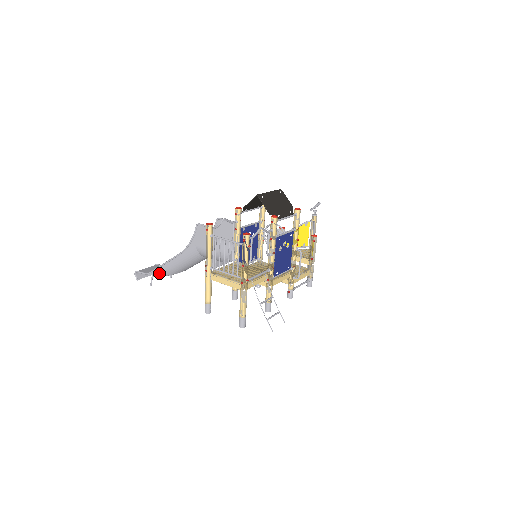
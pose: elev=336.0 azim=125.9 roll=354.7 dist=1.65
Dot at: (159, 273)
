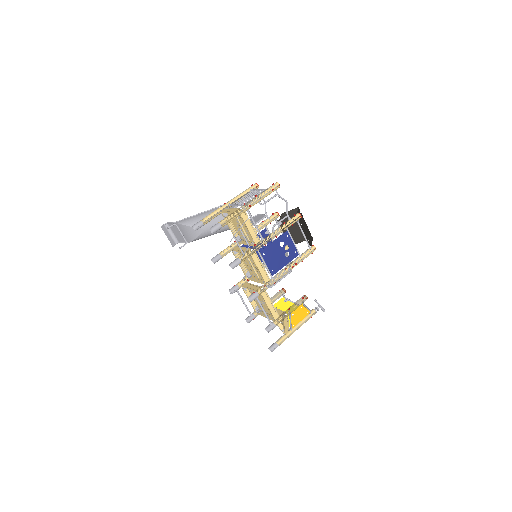
Dot at: (183, 222)
